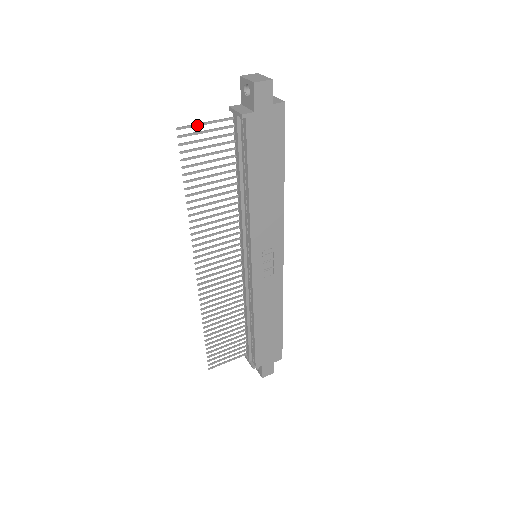
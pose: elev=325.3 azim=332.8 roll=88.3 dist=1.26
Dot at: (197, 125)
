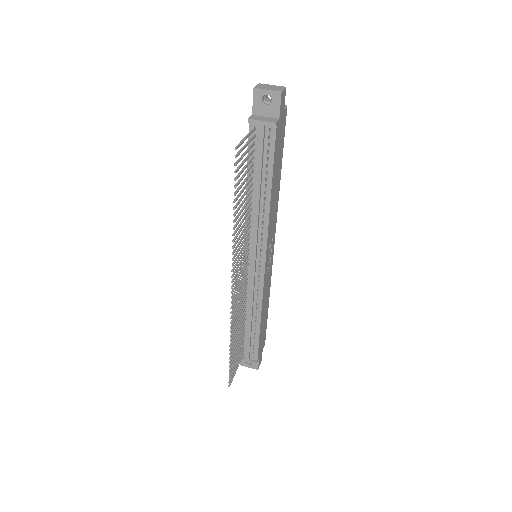
Dot at: (243, 141)
